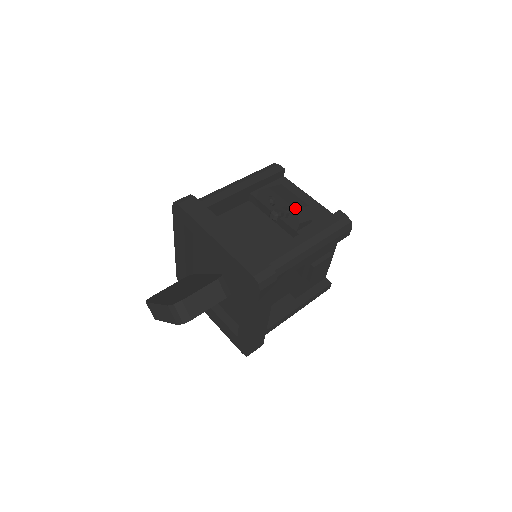
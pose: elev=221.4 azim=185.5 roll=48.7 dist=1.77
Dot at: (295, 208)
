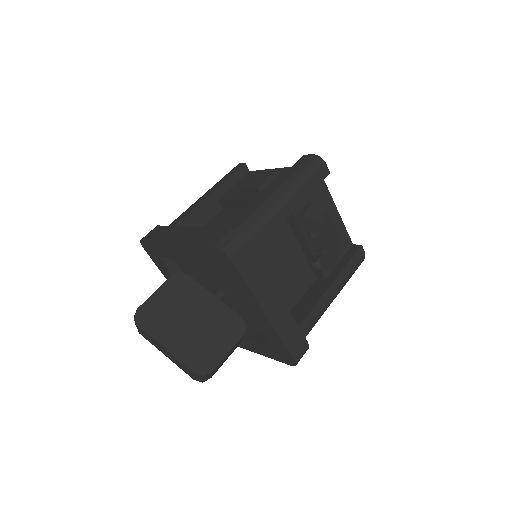
Dot at: (337, 258)
